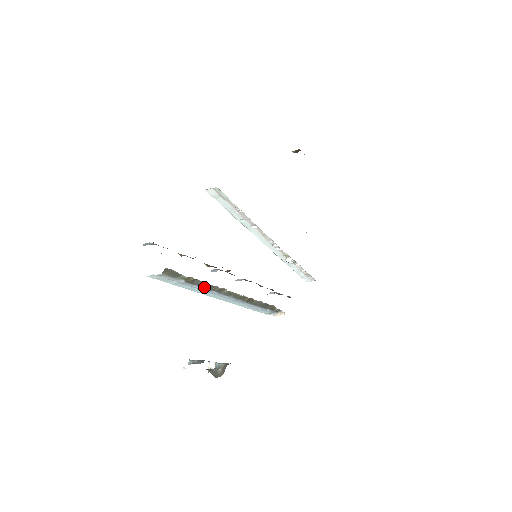
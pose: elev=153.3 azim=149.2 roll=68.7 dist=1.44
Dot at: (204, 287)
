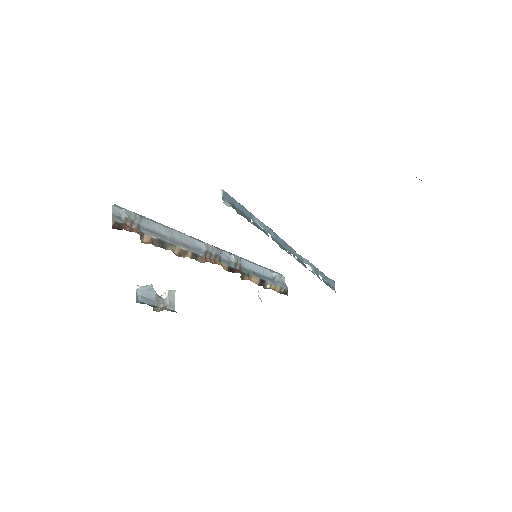
Dot at: occluded
